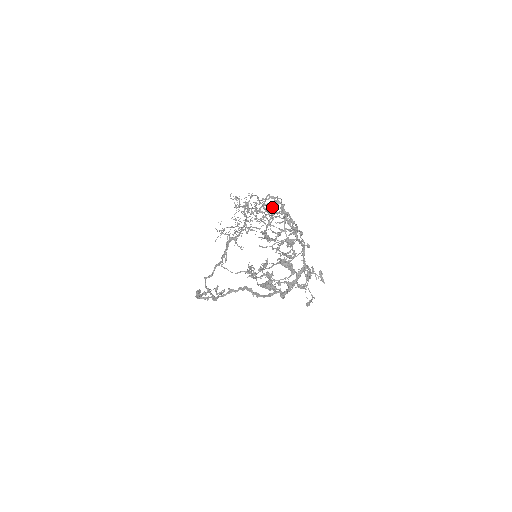
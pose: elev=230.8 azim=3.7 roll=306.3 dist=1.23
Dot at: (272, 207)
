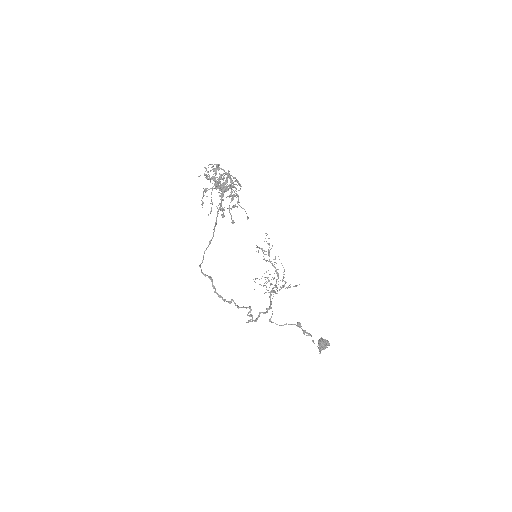
Dot at: (222, 178)
